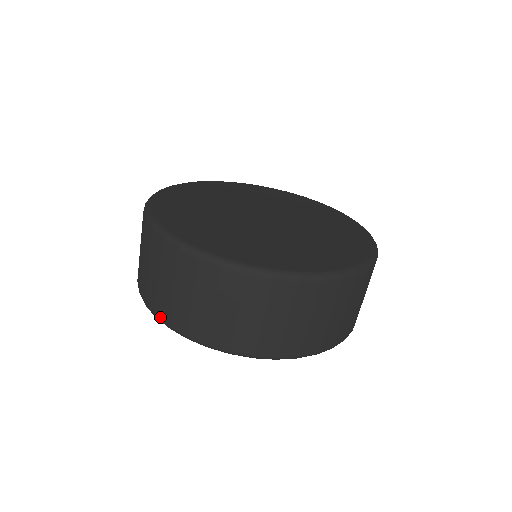
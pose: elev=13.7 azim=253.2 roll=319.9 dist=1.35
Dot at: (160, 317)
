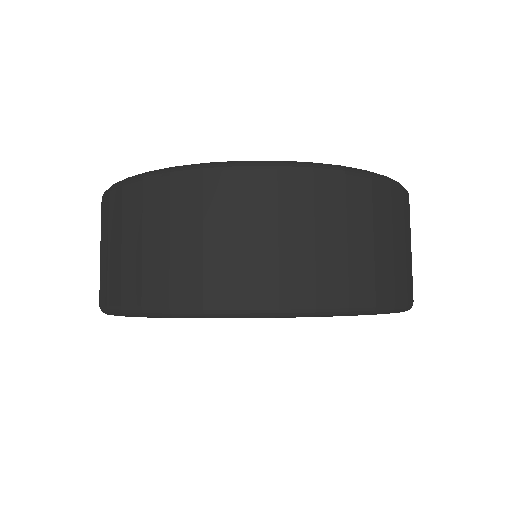
Dot at: (102, 303)
